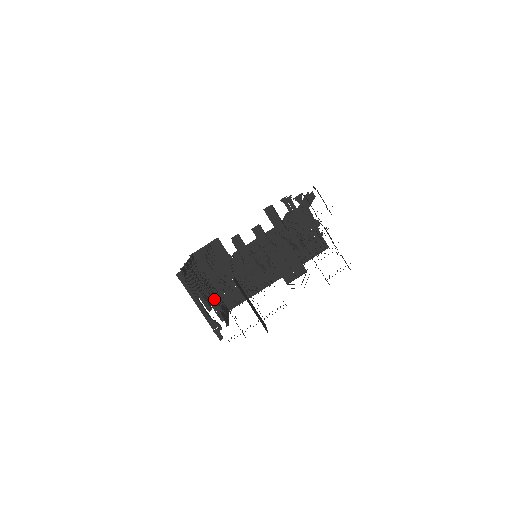
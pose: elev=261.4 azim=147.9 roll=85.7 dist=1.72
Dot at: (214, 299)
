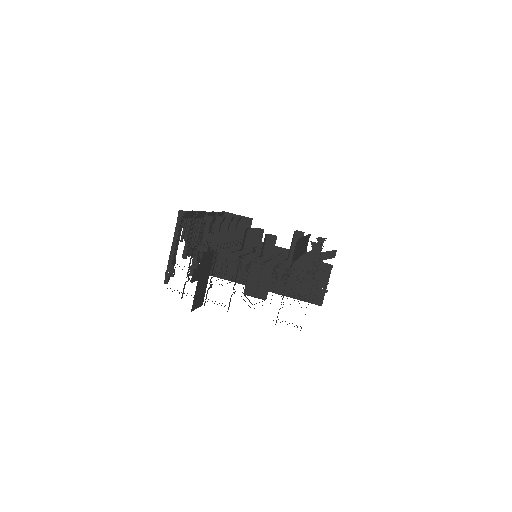
Dot at: occluded
